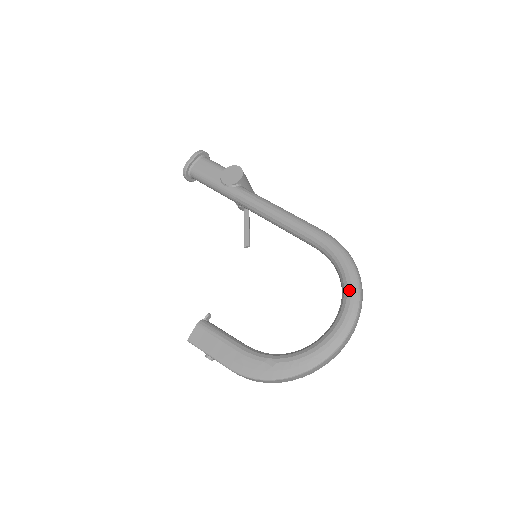
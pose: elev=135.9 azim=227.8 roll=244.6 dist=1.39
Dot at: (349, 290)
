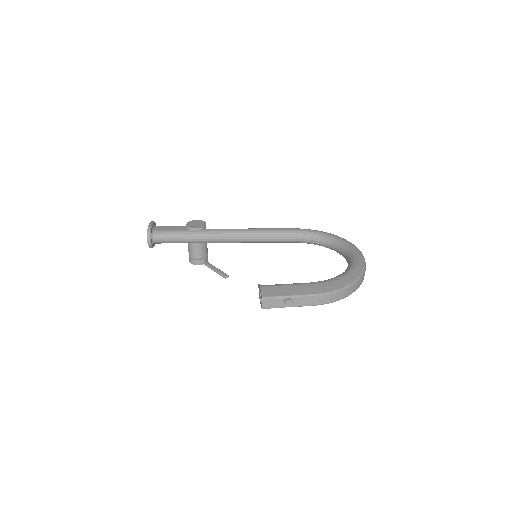
Dot at: (340, 239)
